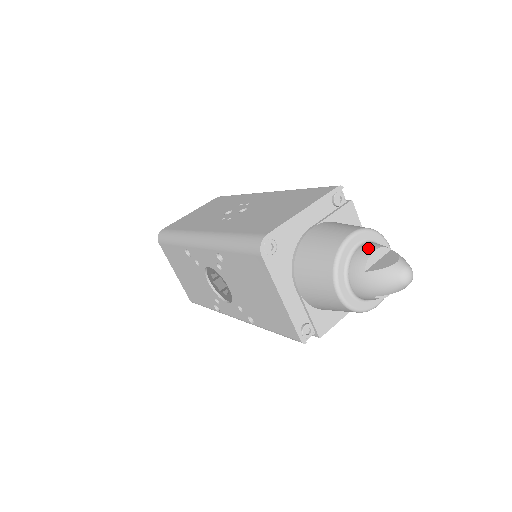
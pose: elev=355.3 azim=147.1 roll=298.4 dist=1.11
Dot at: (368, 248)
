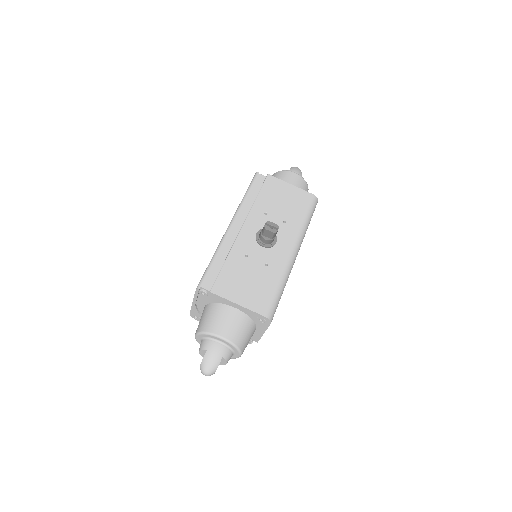
Dot at: occluded
